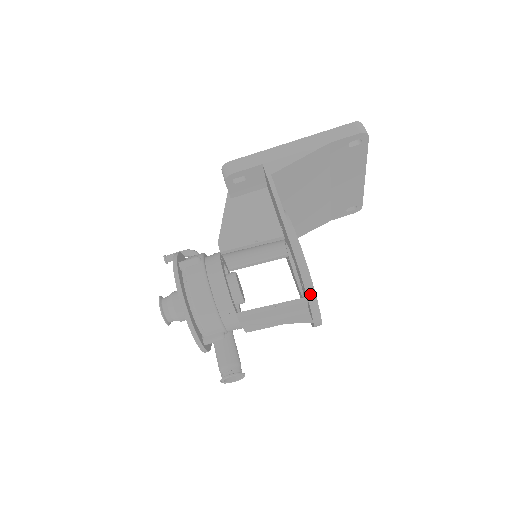
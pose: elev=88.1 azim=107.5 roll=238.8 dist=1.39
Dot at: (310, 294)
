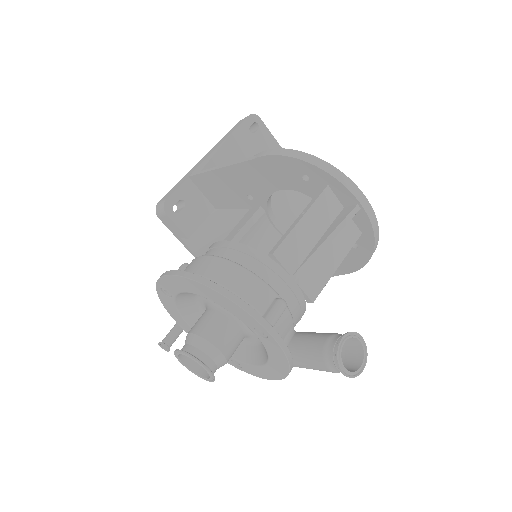
Dot at: (317, 163)
